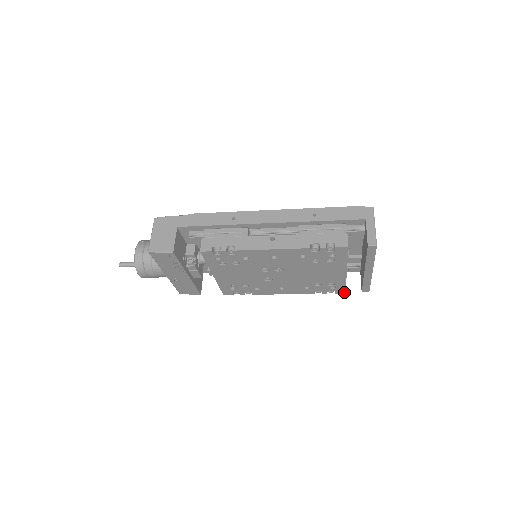
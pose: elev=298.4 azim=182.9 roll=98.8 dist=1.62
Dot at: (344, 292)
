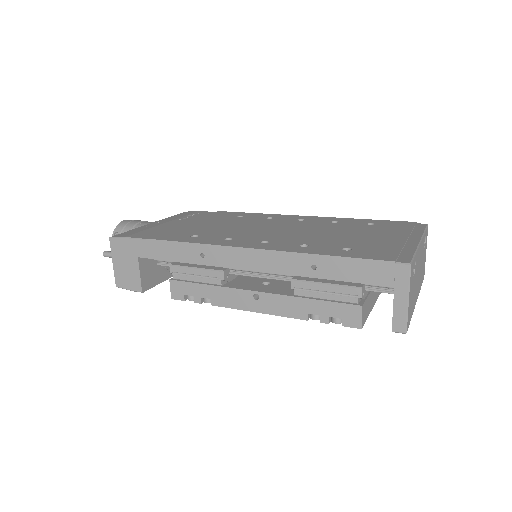
Dot at: occluded
